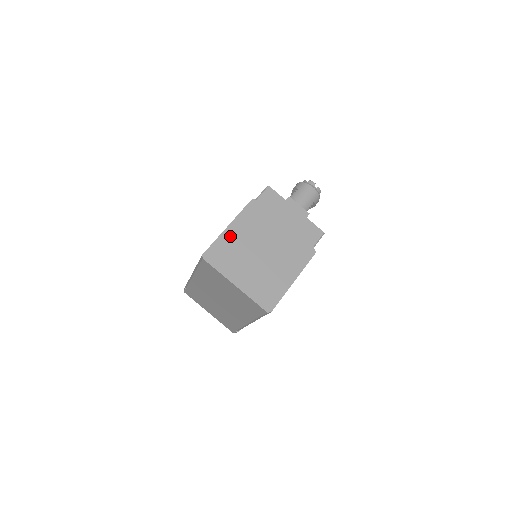
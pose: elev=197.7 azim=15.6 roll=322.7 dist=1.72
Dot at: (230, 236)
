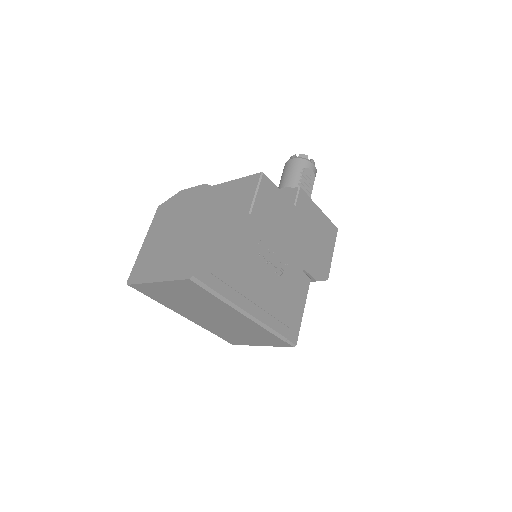
Dot at: (146, 249)
